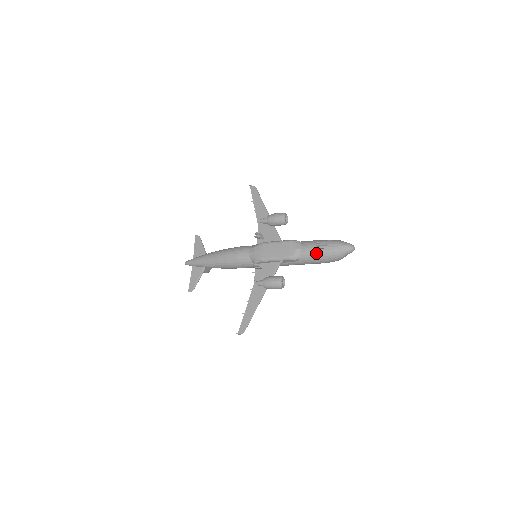
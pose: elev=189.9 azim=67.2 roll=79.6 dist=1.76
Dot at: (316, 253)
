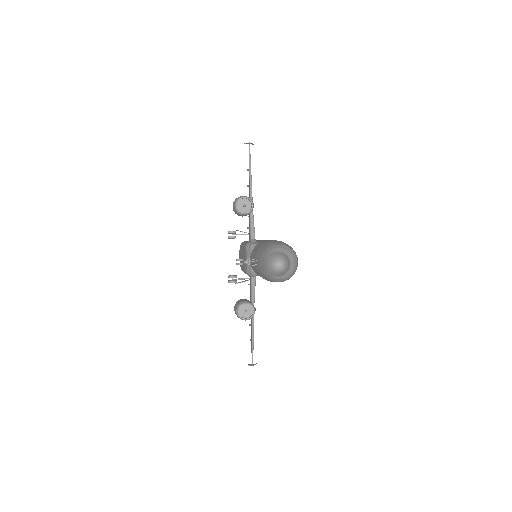
Dot at: (256, 270)
